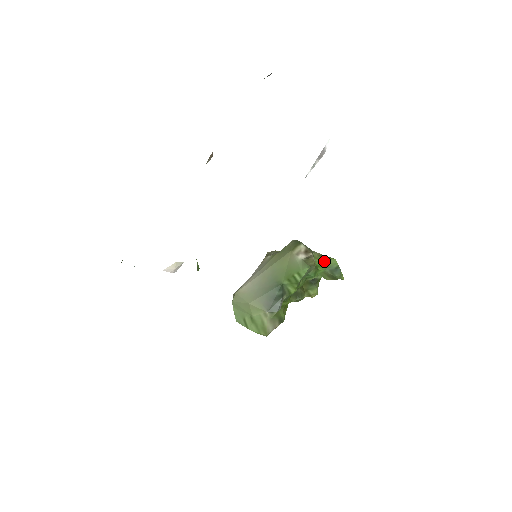
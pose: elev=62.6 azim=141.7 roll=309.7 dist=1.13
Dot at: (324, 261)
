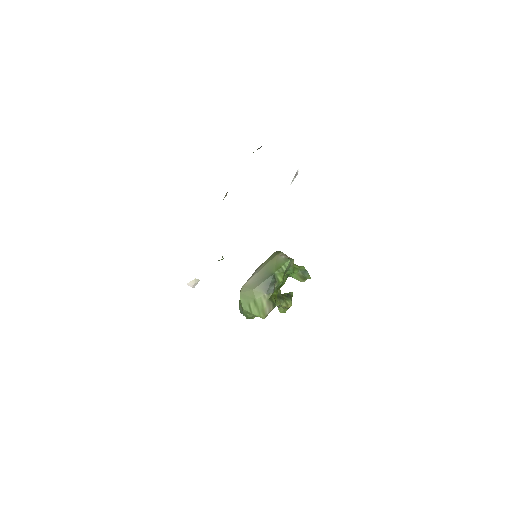
Dot at: (297, 266)
